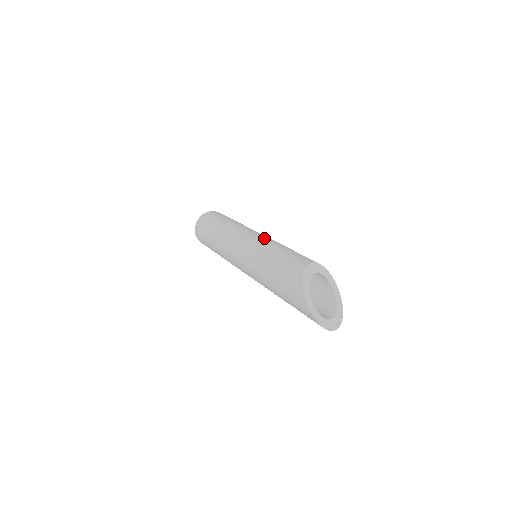
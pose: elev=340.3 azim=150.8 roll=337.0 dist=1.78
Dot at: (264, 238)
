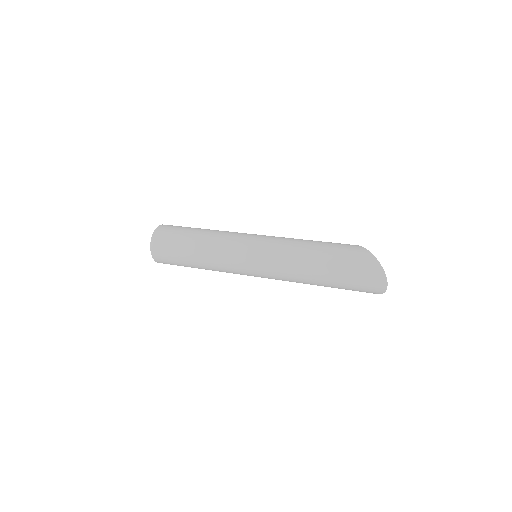
Dot at: occluded
